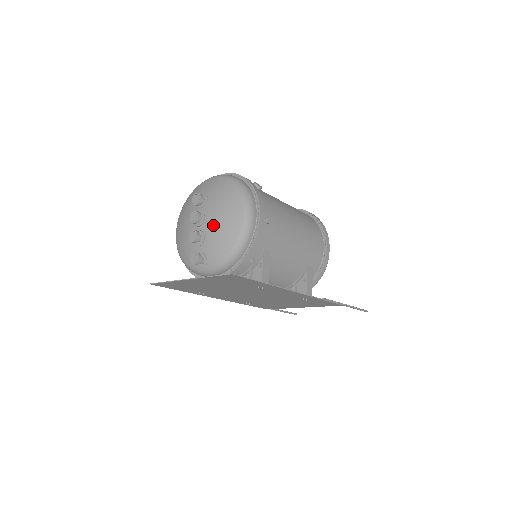
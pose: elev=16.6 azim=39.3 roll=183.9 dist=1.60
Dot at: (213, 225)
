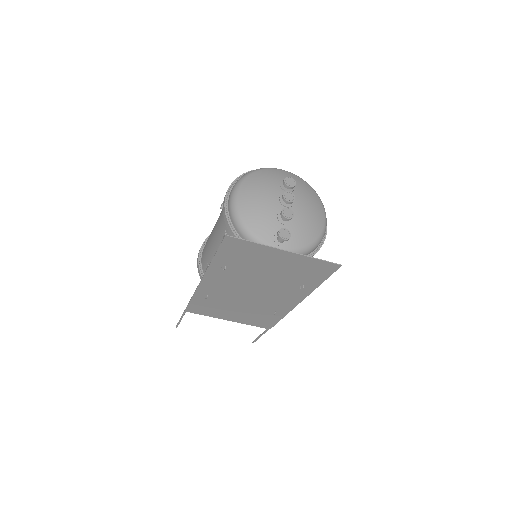
Dot at: (302, 214)
